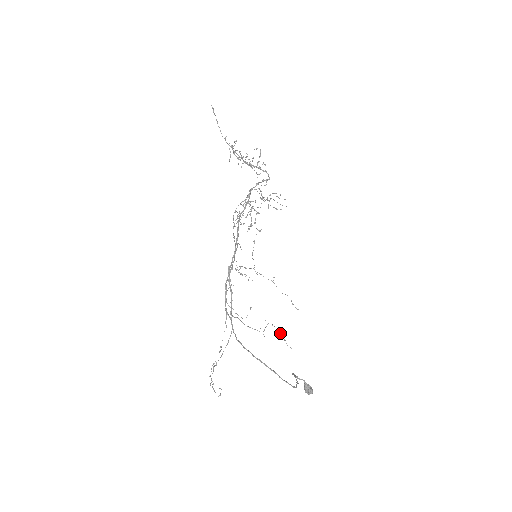
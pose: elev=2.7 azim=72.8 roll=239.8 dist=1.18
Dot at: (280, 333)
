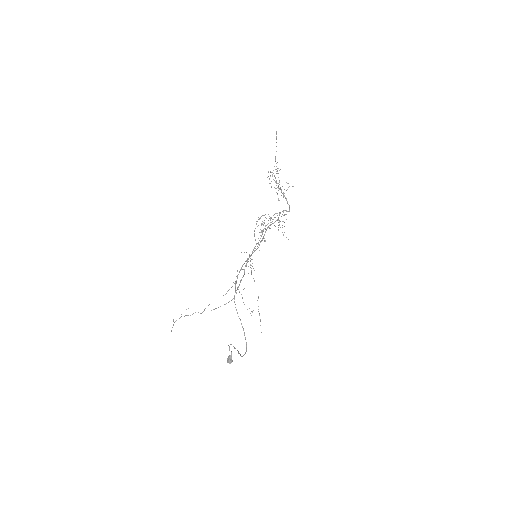
Dot at: occluded
